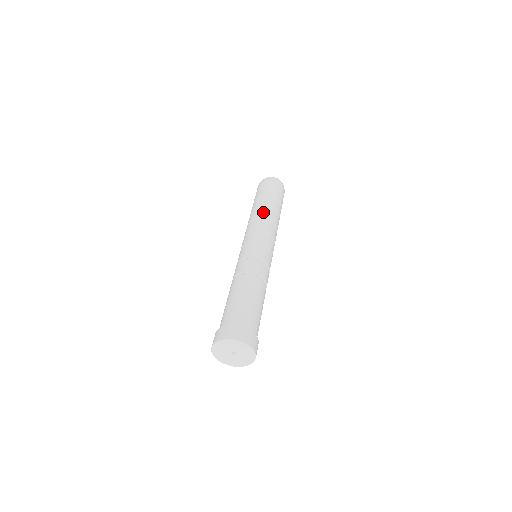
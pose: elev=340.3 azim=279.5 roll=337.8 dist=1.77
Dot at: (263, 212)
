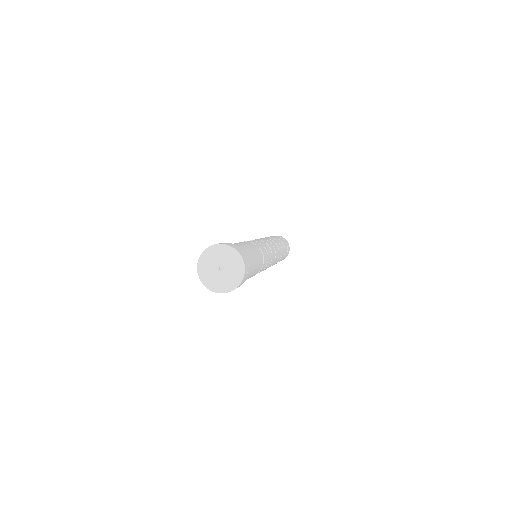
Dot at: (268, 237)
